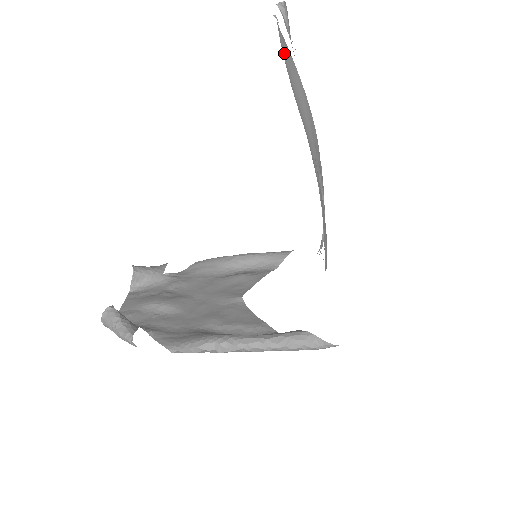
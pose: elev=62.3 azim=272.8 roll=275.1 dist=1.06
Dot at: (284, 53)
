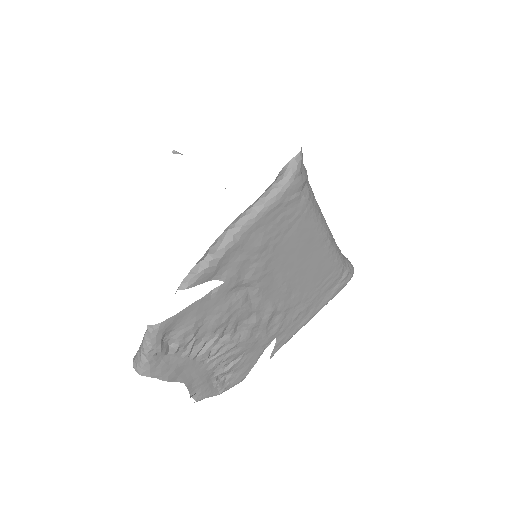
Dot at: occluded
